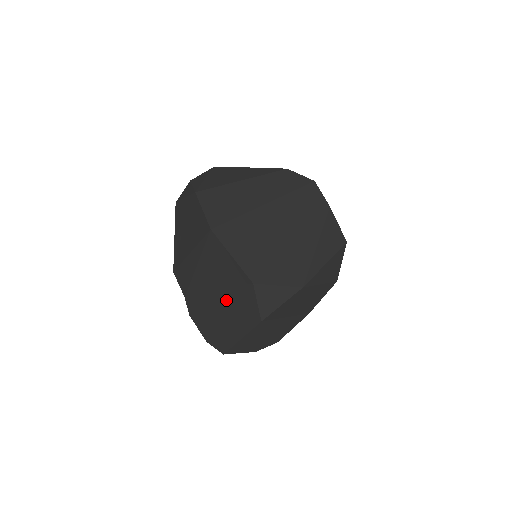
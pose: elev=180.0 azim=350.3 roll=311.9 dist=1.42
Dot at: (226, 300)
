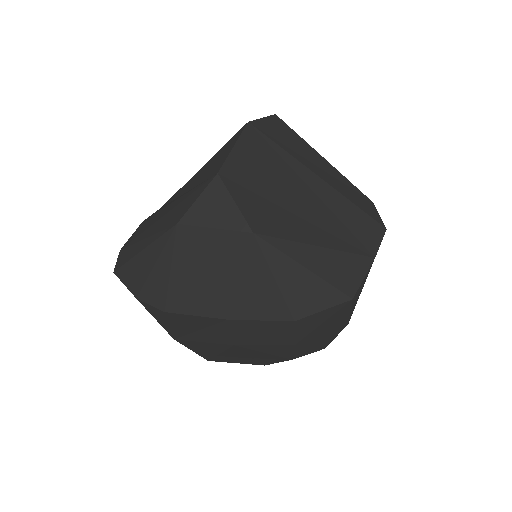
Dot at: (181, 198)
